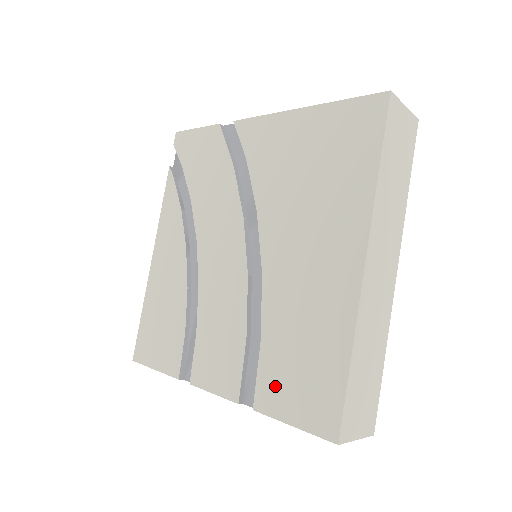
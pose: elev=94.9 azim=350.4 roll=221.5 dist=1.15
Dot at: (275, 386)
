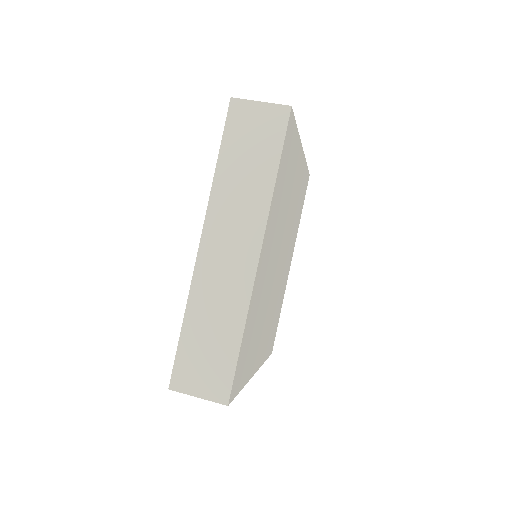
Dot at: occluded
